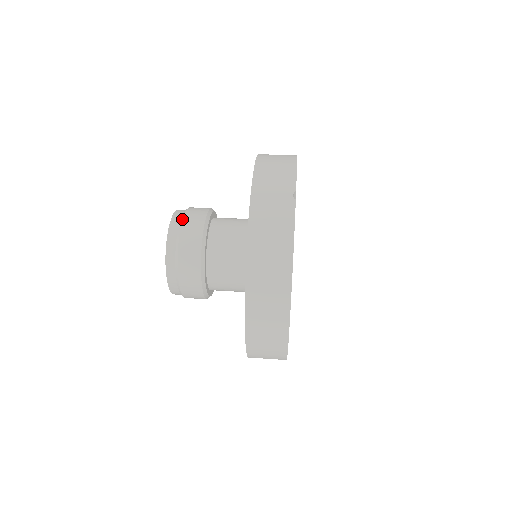
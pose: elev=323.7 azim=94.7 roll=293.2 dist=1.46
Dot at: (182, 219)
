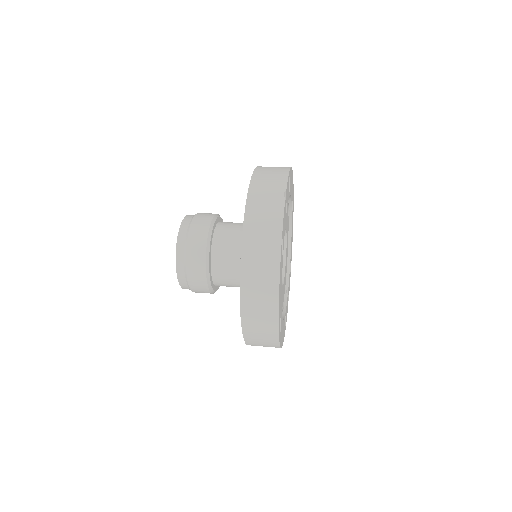
Dot at: (191, 220)
